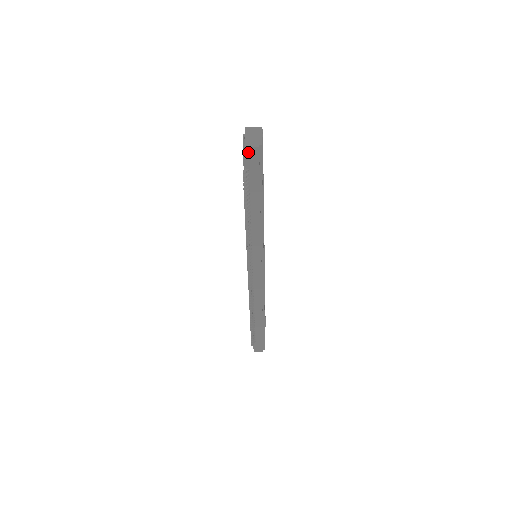
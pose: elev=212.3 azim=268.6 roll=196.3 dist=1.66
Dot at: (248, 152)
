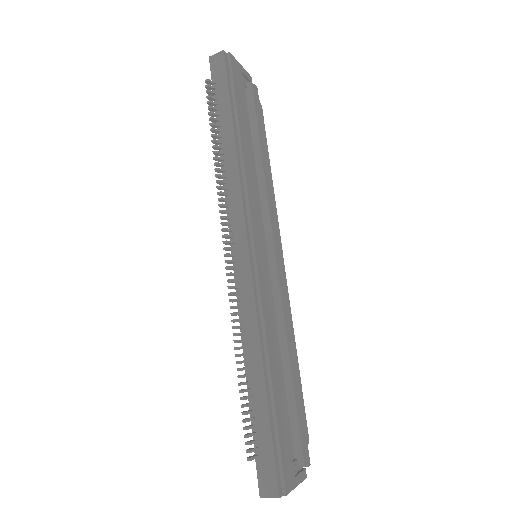
Dot at: (213, 61)
